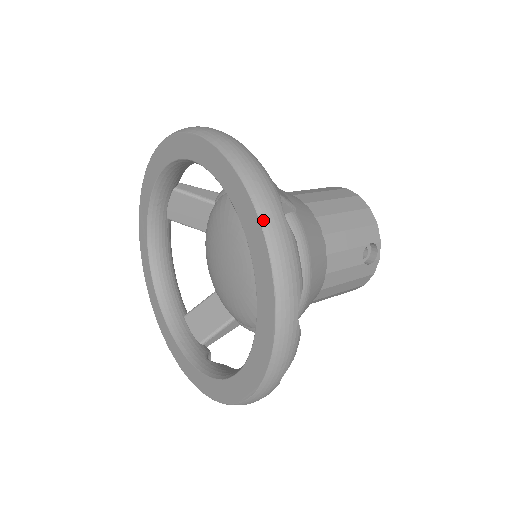
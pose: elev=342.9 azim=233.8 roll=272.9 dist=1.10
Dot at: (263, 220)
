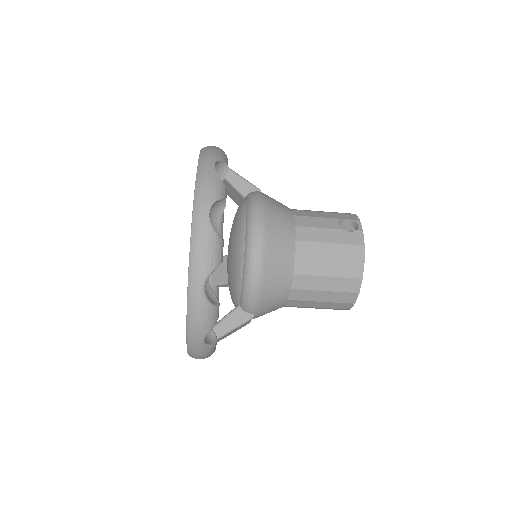
Dot at: occluded
